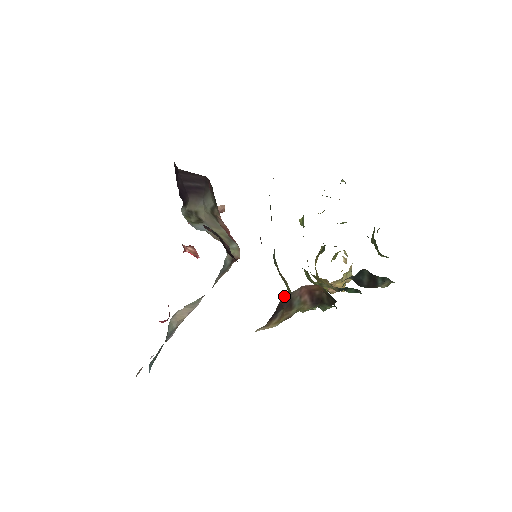
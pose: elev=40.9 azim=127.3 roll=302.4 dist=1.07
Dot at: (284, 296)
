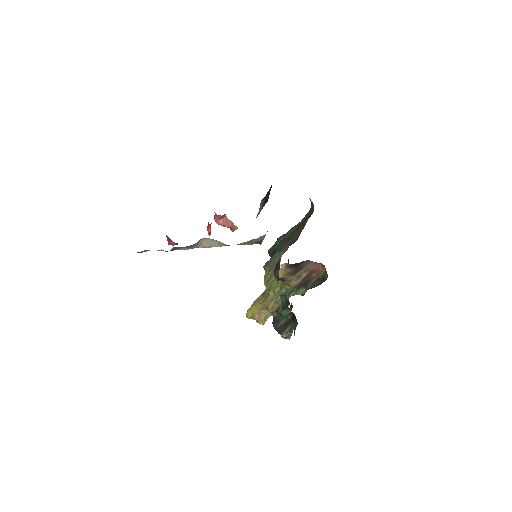
Dot at: (307, 260)
